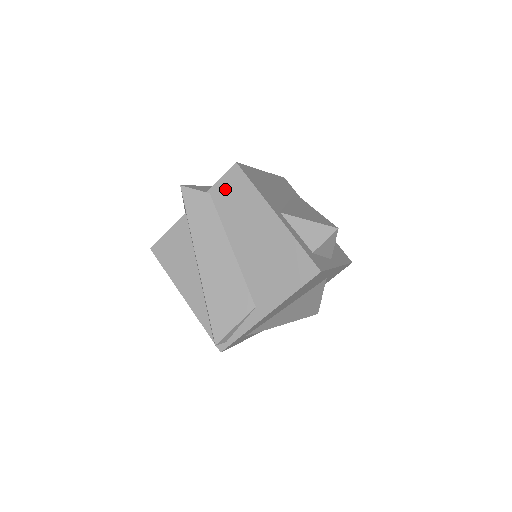
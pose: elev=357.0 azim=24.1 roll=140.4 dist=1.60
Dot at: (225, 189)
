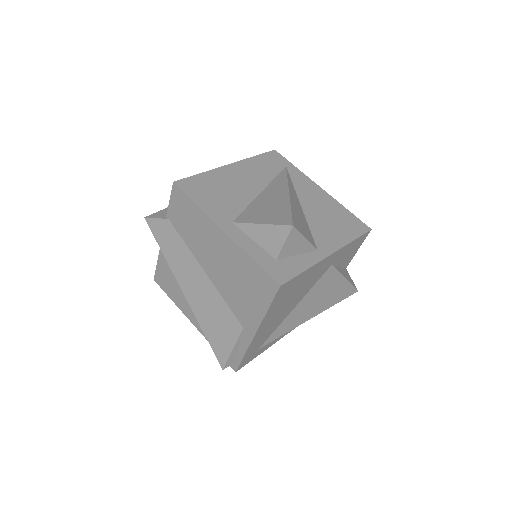
Dot at: (176, 212)
